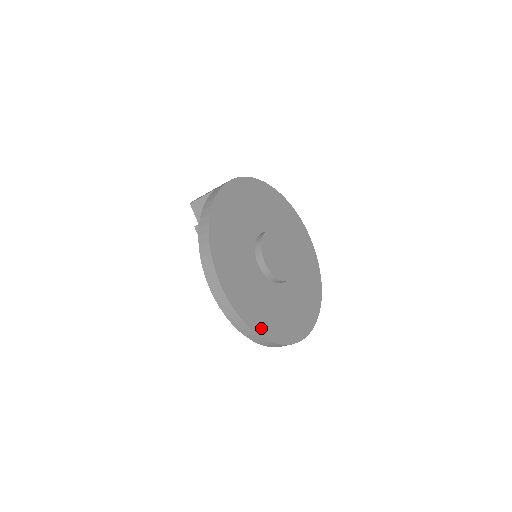
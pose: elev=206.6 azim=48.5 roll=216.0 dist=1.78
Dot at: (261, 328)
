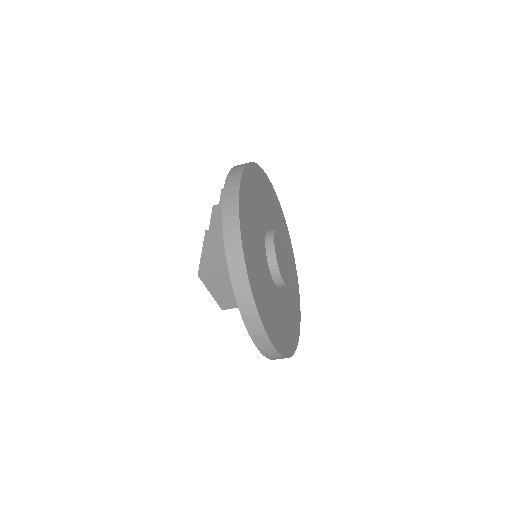
Dot at: (248, 260)
